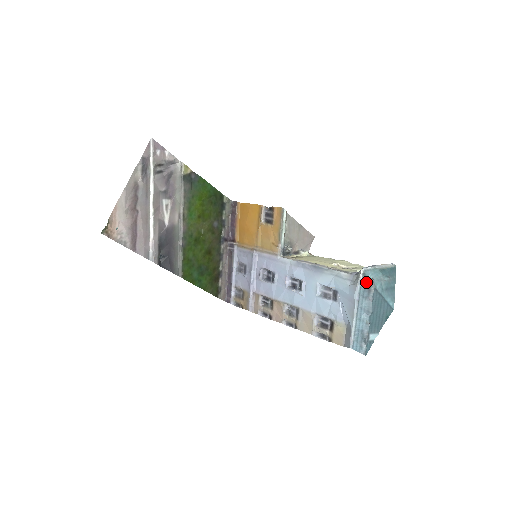
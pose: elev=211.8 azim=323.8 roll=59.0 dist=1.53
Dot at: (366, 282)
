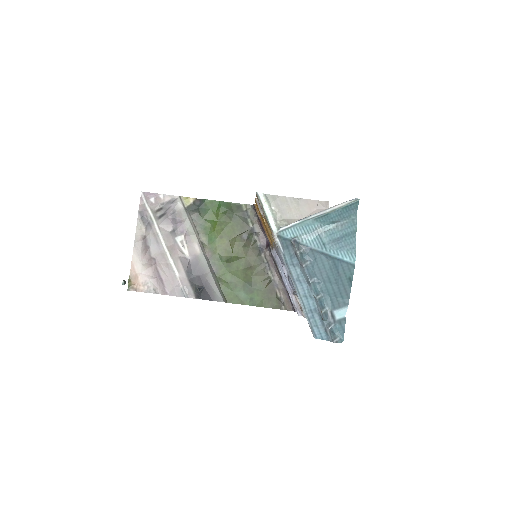
Dot at: (288, 245)
